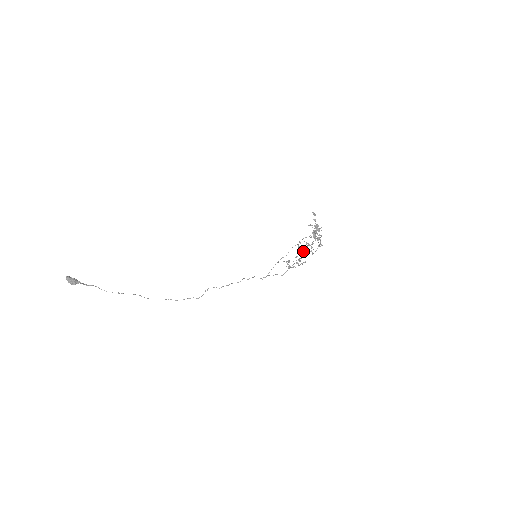
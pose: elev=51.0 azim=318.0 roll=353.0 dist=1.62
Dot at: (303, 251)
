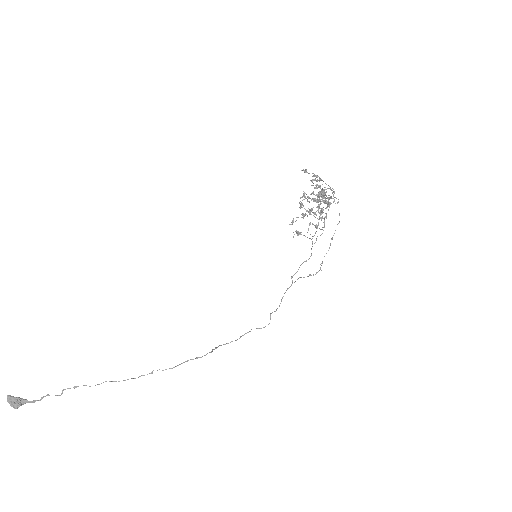
Dot at: occluded
